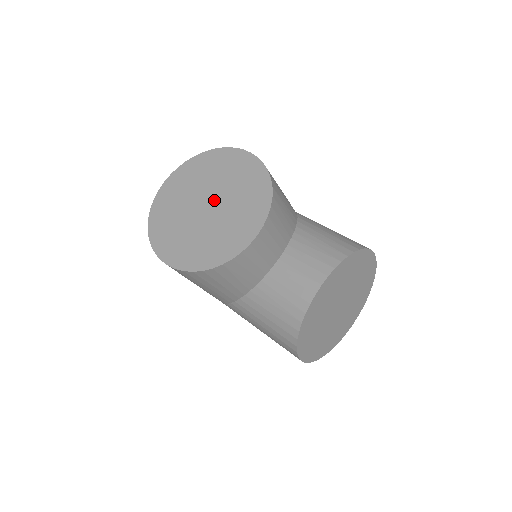
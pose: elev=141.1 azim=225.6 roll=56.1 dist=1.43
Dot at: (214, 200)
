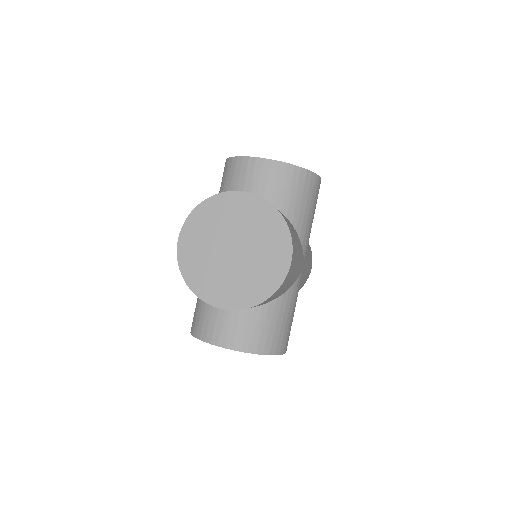
Dot at: (240, 254)
